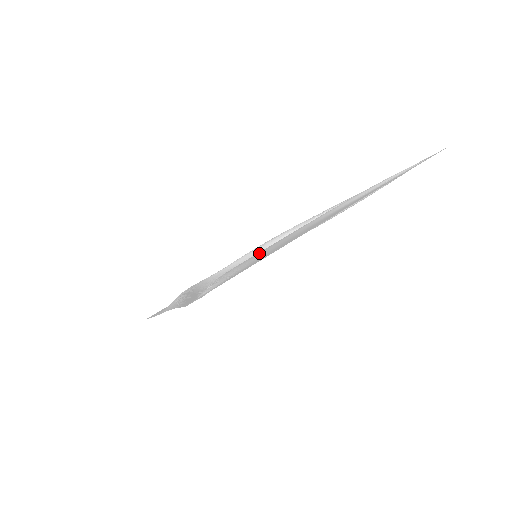
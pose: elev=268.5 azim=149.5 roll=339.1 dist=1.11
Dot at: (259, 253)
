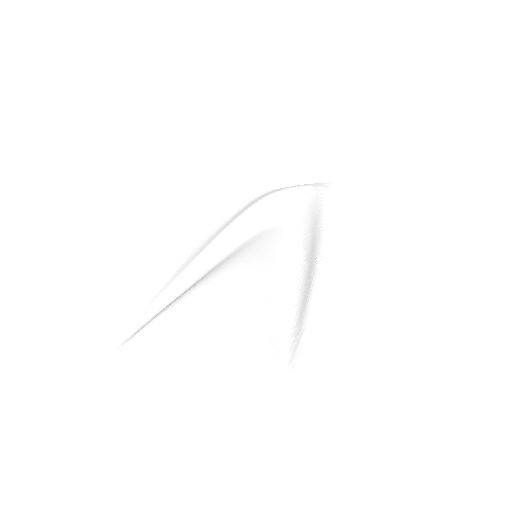
Dot at: (222, 286)
